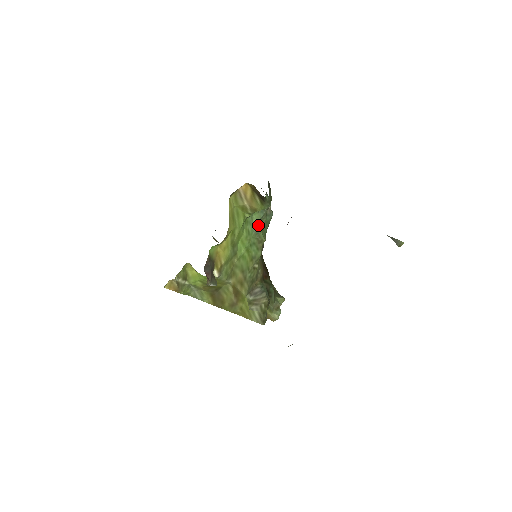
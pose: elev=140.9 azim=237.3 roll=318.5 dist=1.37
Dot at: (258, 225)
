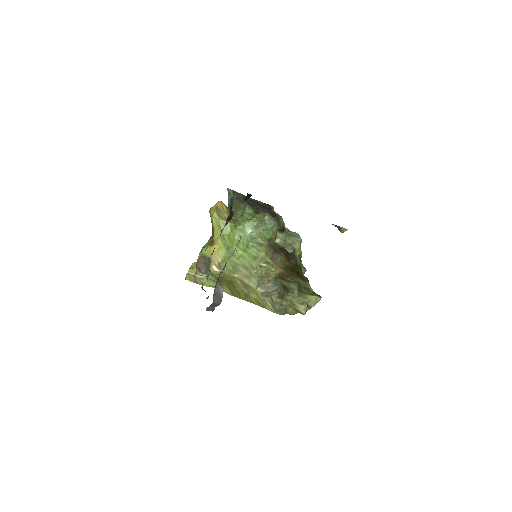
Dot at: (252, 232)
